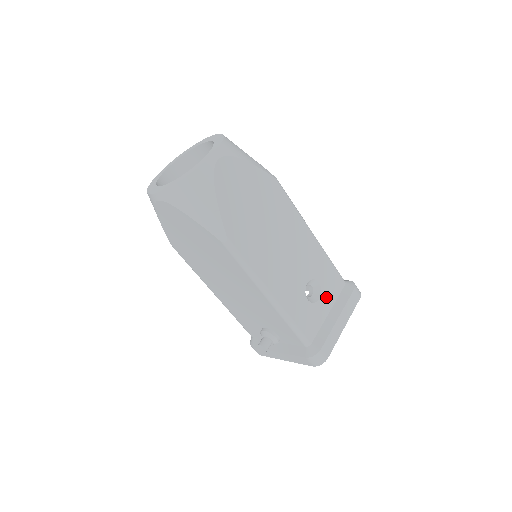
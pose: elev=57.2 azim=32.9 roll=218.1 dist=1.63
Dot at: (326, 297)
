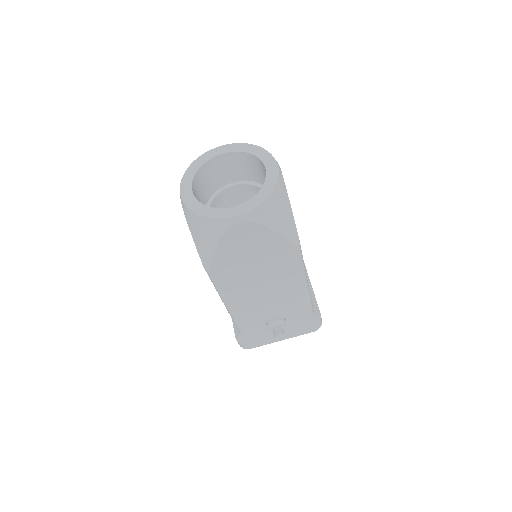
Dot at: occluded
